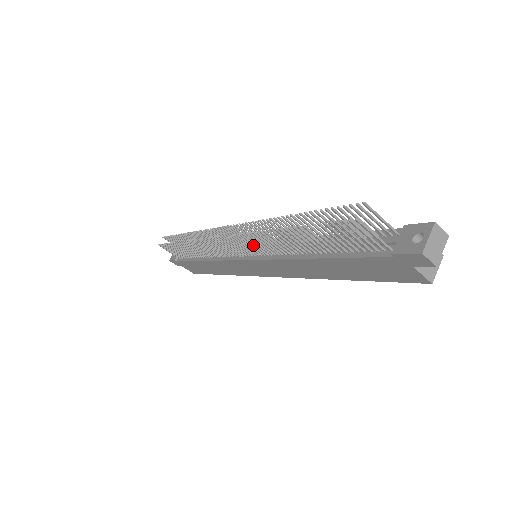
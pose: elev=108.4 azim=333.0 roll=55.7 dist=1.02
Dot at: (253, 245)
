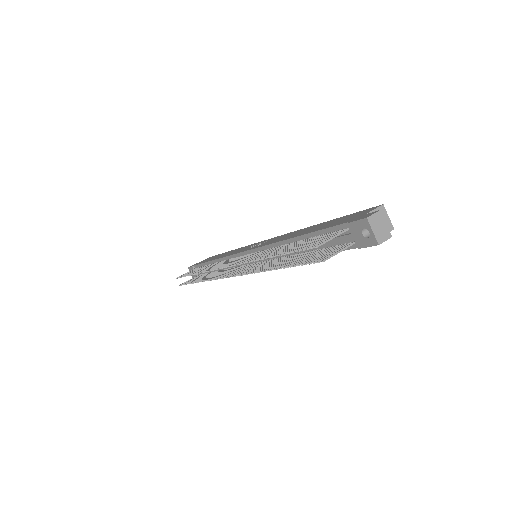
Dot at: occluded
